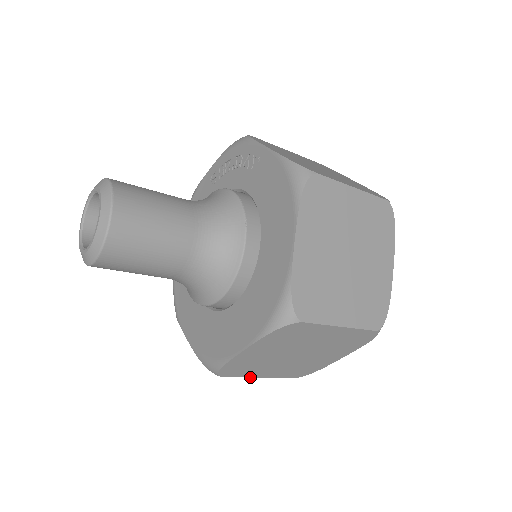
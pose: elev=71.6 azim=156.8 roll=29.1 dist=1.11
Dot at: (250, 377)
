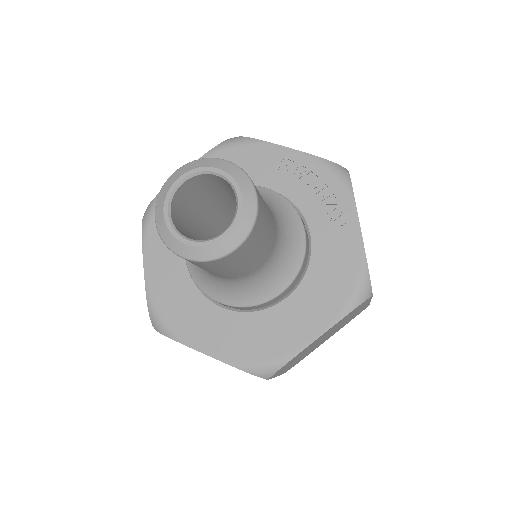
Dot at: occluded
